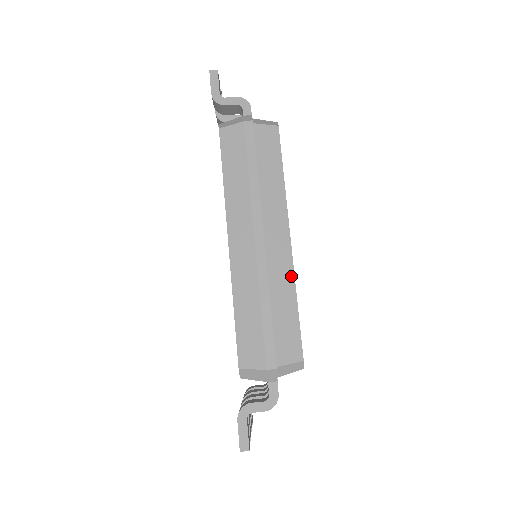
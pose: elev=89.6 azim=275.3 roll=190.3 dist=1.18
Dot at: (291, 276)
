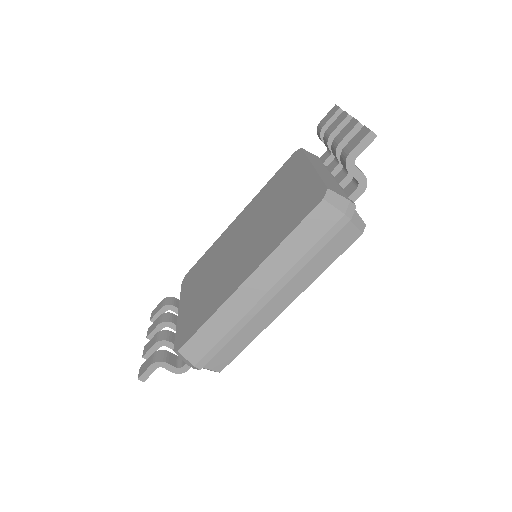
Dot at: (262, 329)
